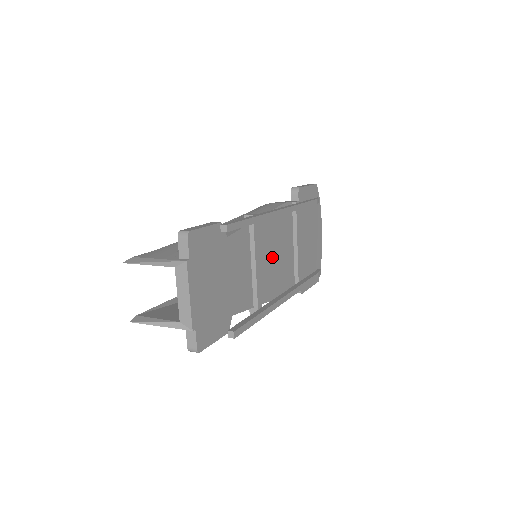
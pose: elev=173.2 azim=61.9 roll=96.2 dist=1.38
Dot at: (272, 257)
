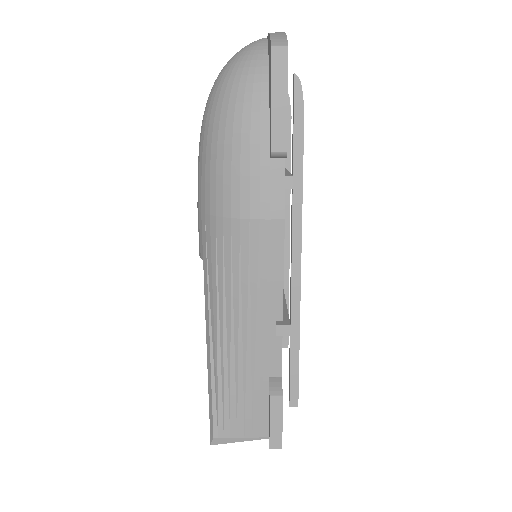
Dot at: occluded
